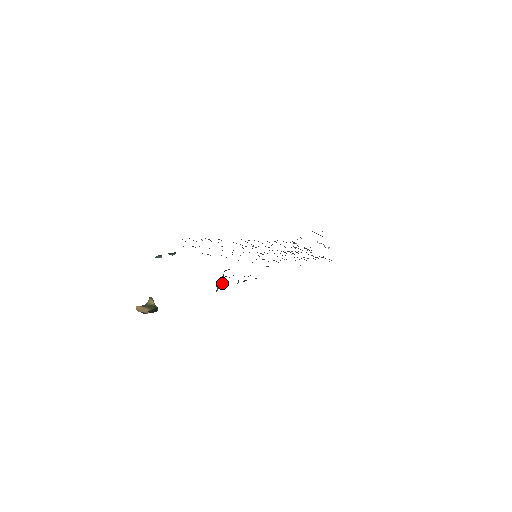
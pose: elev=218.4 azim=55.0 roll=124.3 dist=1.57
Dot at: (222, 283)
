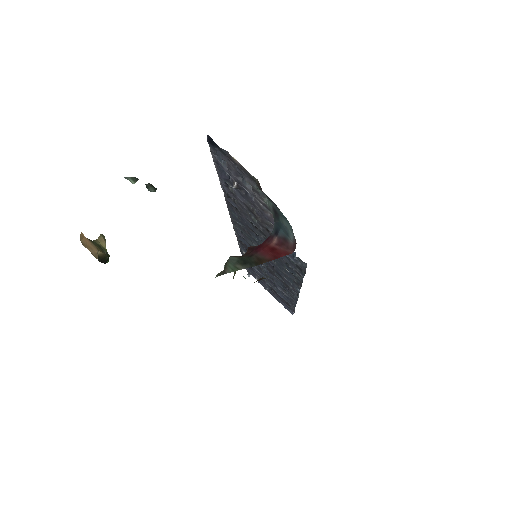
Dot at: (268, 258)
